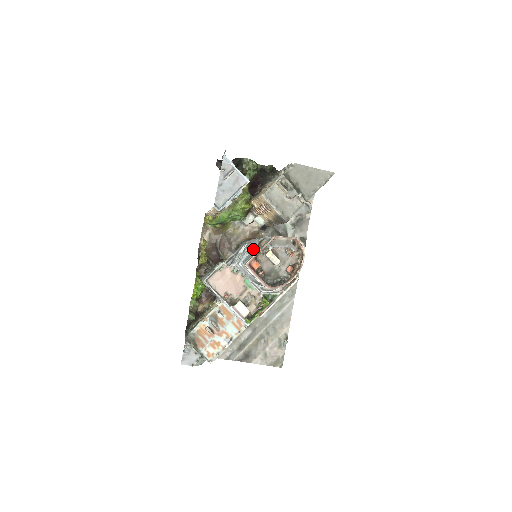
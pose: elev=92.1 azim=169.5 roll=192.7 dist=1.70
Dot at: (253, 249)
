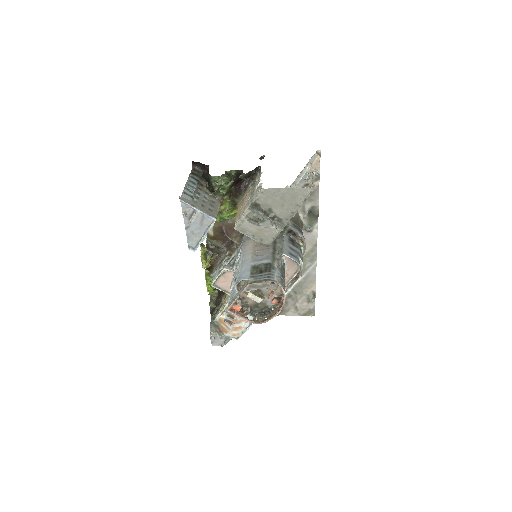
Dot at: occluded
